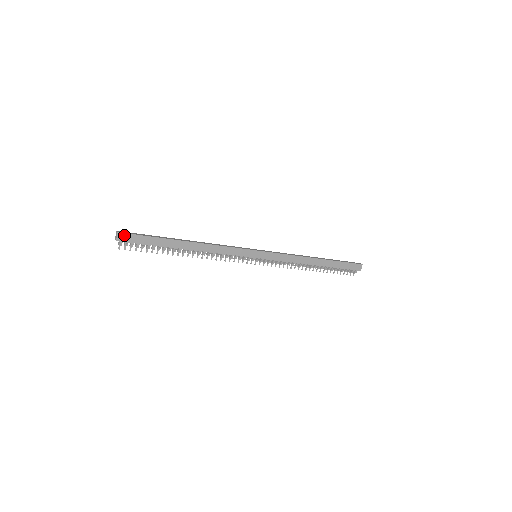
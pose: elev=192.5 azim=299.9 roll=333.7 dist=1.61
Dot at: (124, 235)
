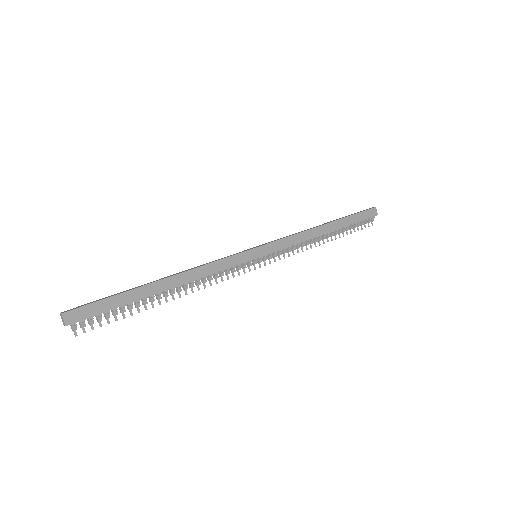
Dot at: (73, 313)
